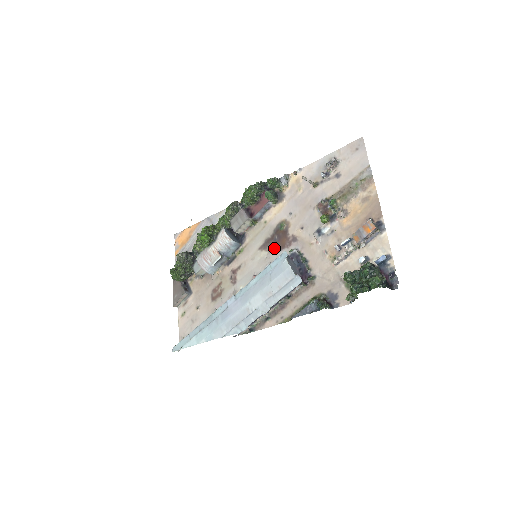
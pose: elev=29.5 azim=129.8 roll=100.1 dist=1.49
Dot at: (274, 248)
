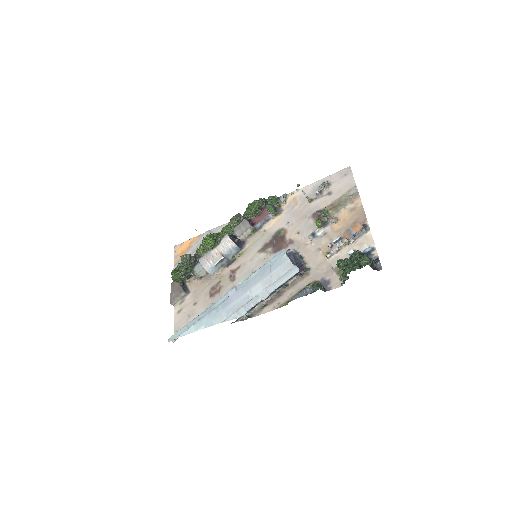
Dot at: (272, 250)
